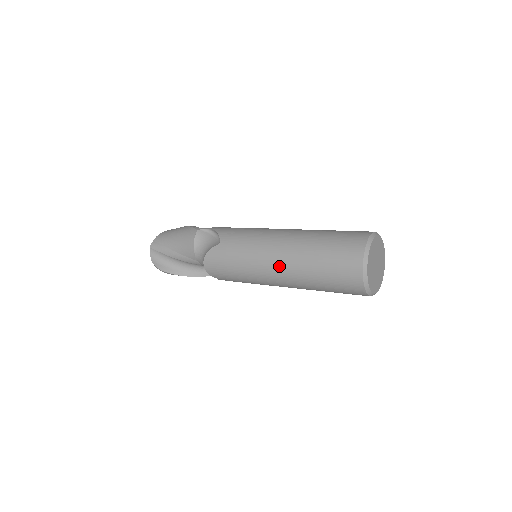
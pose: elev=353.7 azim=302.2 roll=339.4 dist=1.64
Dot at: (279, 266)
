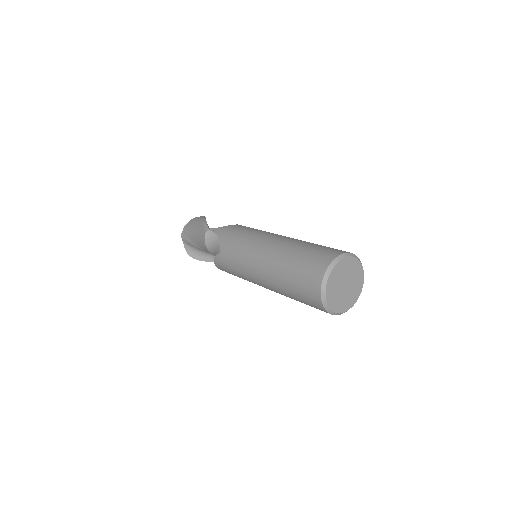
Dot at: (264, 283)
